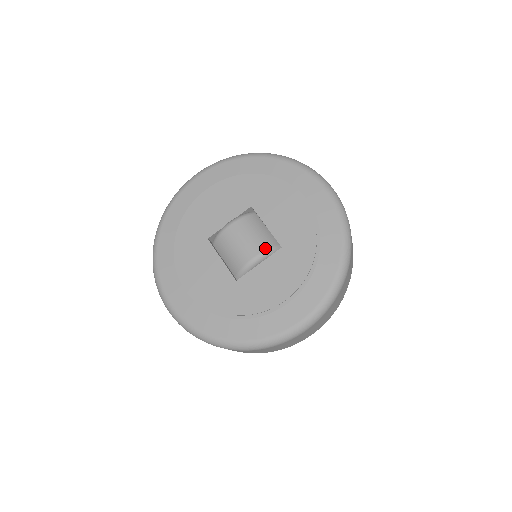
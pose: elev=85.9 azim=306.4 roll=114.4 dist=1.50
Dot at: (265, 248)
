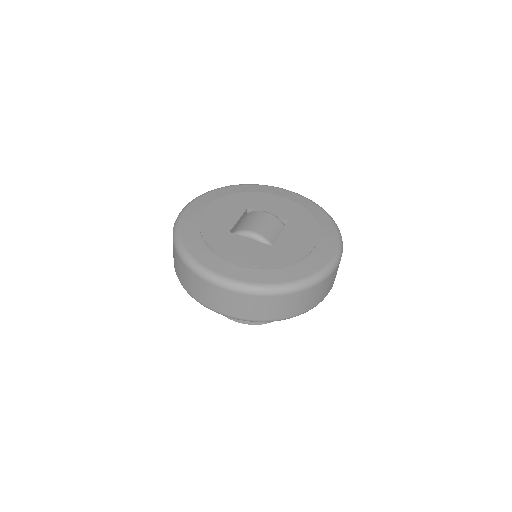
Dot at: (265, 236)
